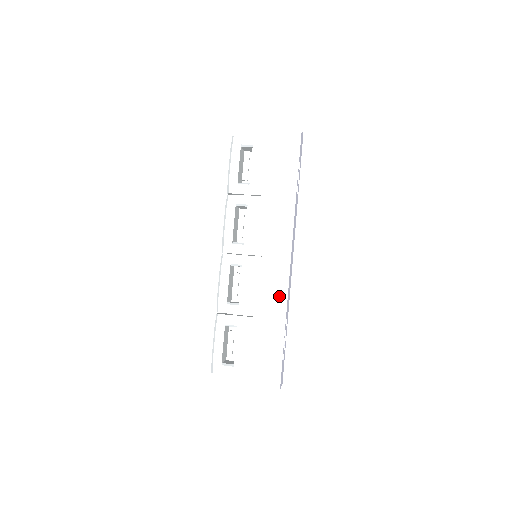
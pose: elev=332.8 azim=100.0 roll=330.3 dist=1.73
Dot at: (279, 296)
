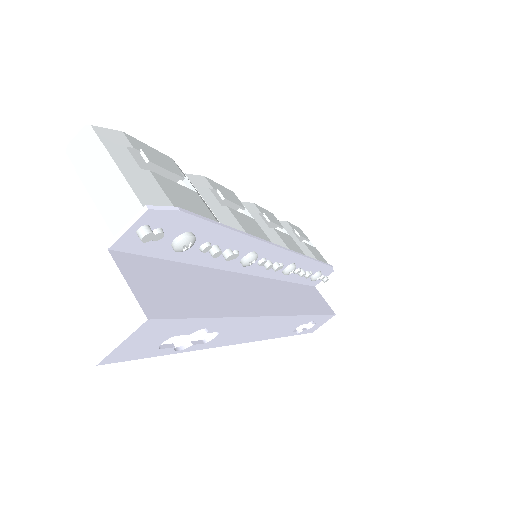
Dot at: occluded
